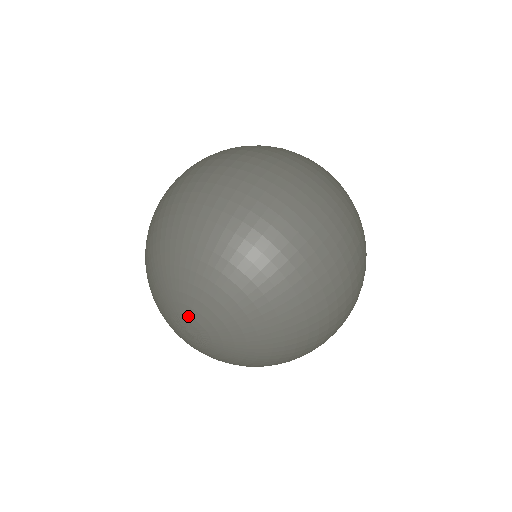
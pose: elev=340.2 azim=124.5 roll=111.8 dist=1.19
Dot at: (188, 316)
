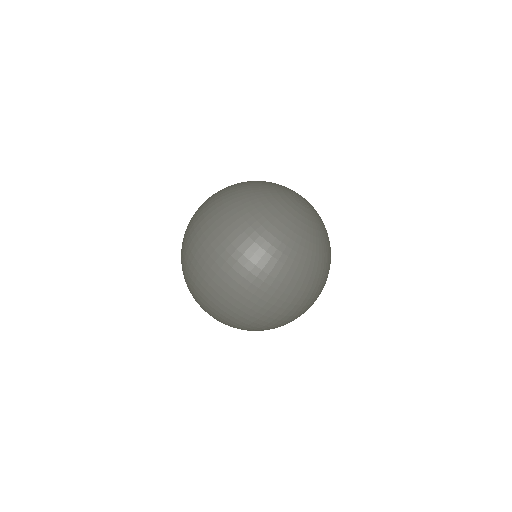
Dot at: occluded
